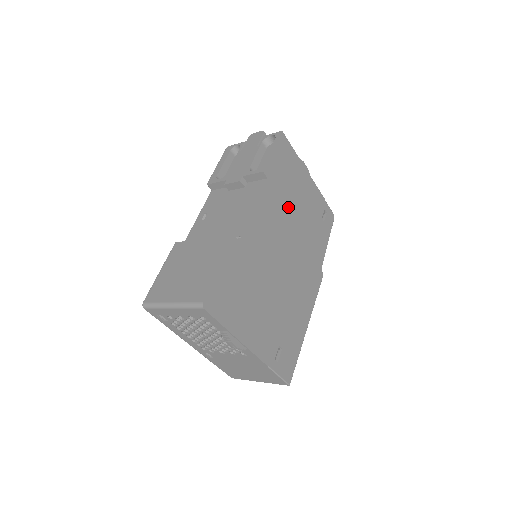
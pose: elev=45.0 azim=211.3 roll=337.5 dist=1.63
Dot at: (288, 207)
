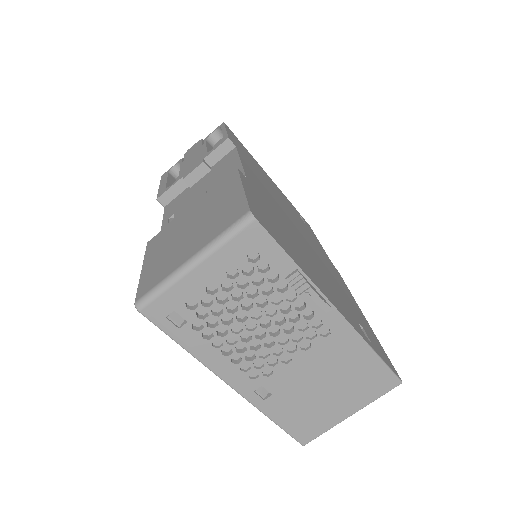
Dot at: (269, 186)
